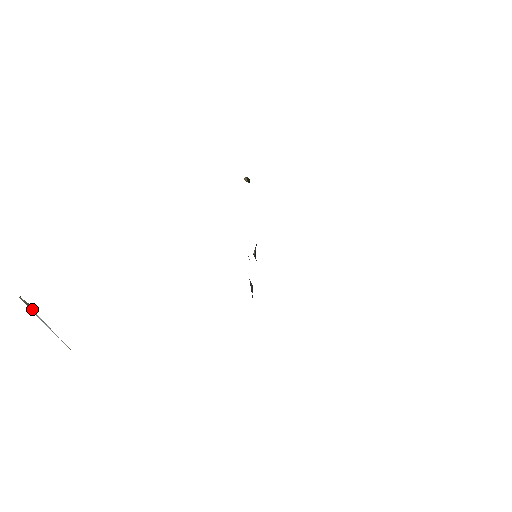
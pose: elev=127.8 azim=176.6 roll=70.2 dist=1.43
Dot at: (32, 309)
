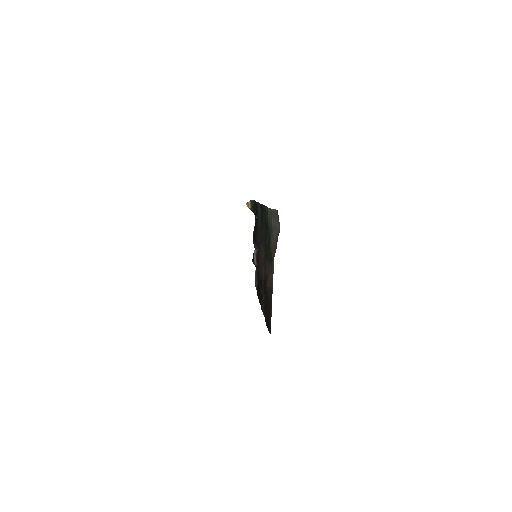
Dot at: out of frame
